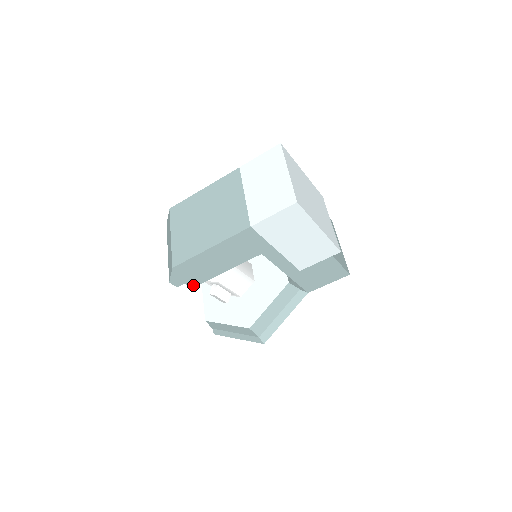
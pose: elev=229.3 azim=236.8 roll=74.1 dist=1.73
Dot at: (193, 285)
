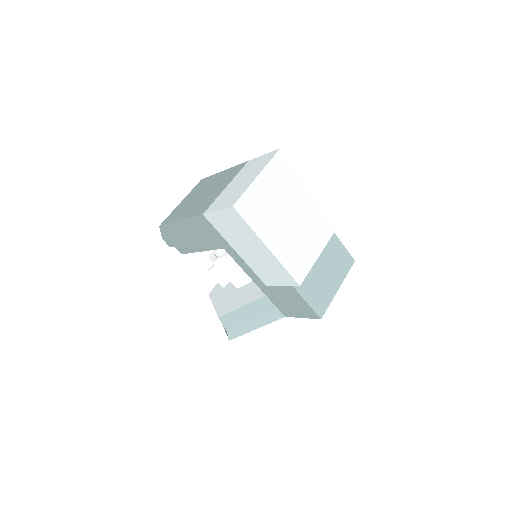
Dot at: (181, 251)
